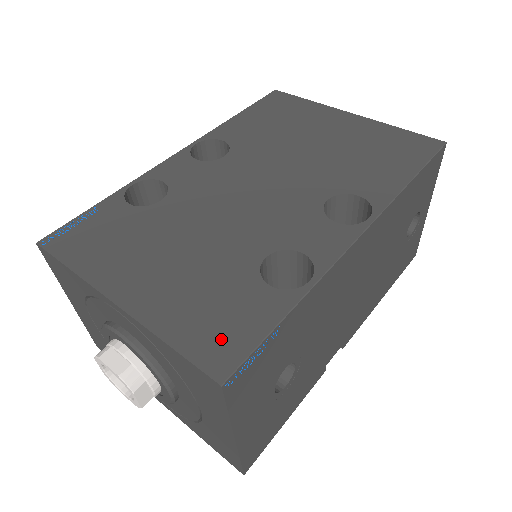
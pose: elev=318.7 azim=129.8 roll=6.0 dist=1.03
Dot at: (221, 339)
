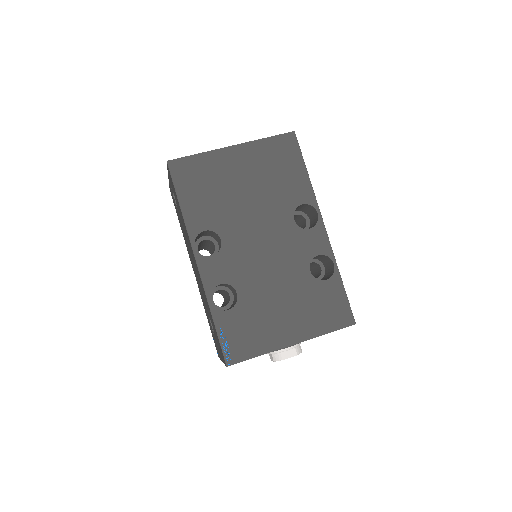
Dot at: (338, 313)
